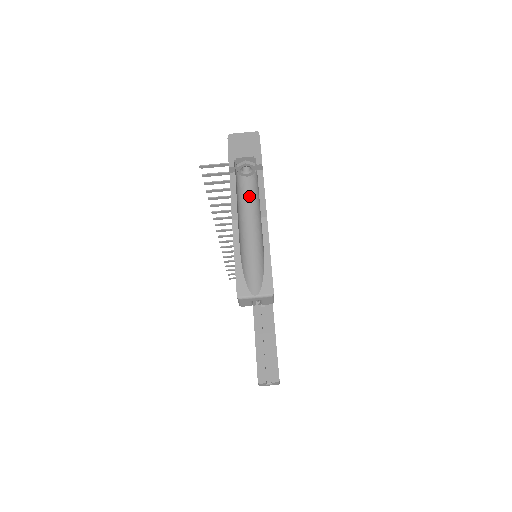
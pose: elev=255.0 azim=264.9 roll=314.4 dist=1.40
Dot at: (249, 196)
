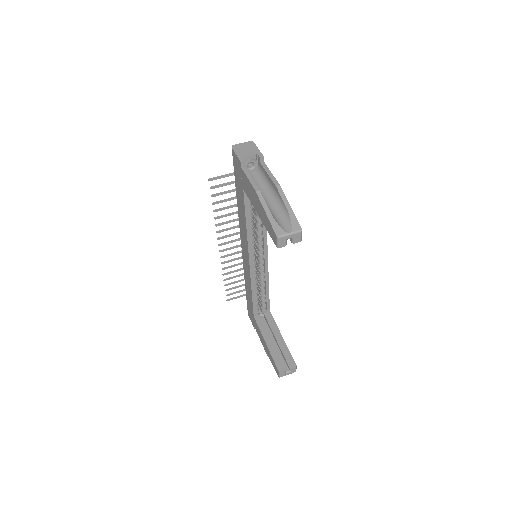
Dot at: (258, 182)
